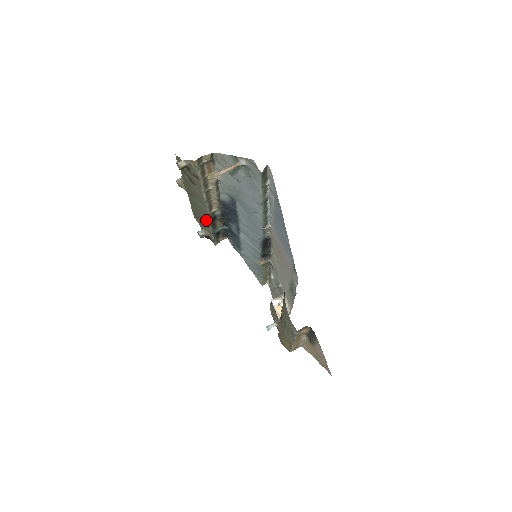
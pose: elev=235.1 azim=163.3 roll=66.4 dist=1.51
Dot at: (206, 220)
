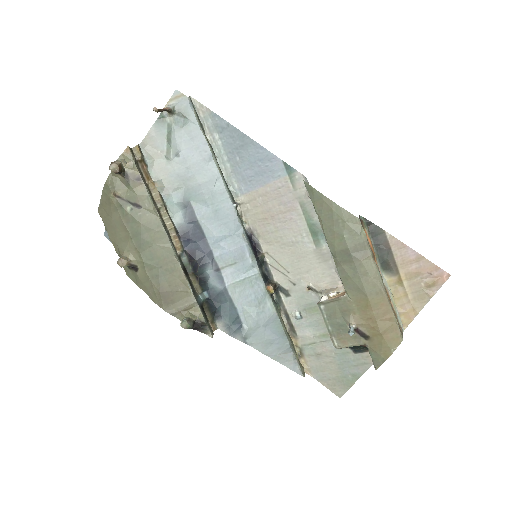
Dot at: (179, 278)
